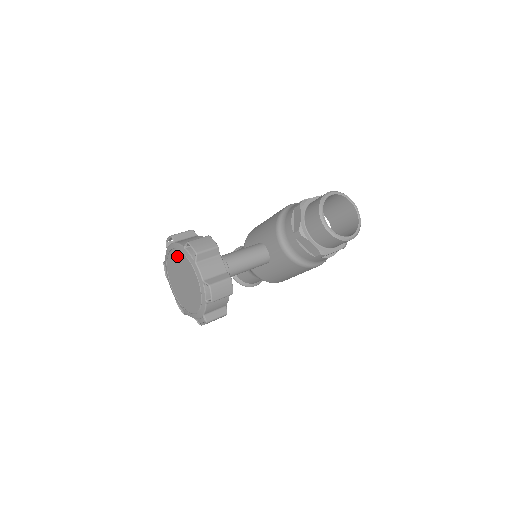
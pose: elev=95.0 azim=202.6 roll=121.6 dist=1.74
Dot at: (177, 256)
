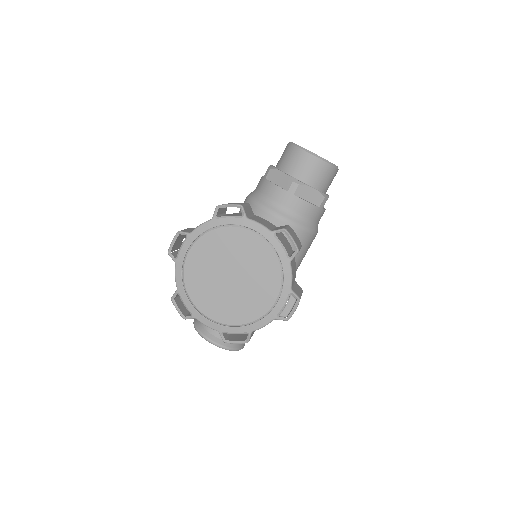
Dot at: (205, 246)
